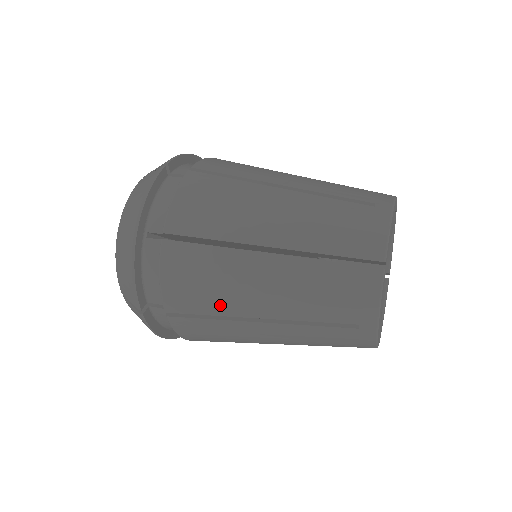
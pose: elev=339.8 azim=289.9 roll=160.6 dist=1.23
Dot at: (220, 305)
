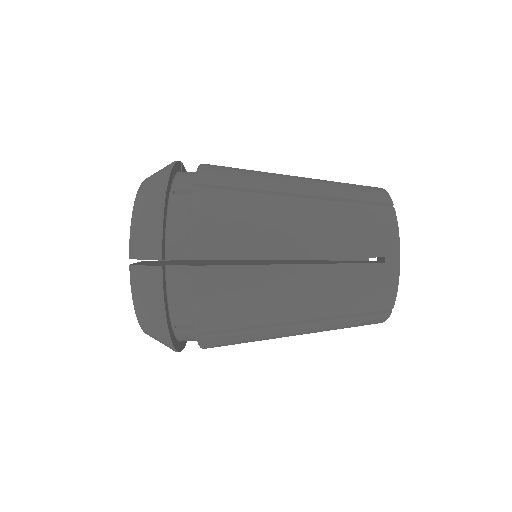
Dot at: (254, 245)
